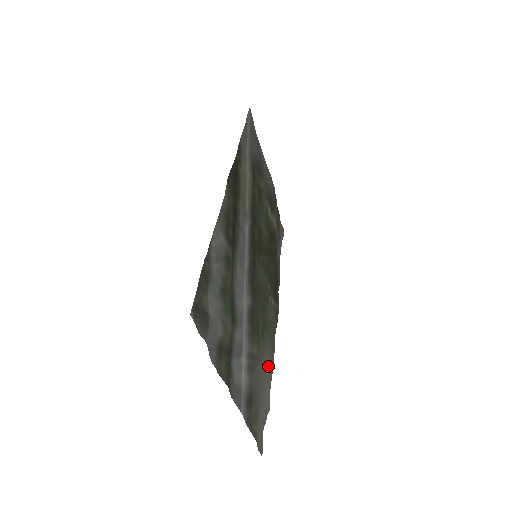
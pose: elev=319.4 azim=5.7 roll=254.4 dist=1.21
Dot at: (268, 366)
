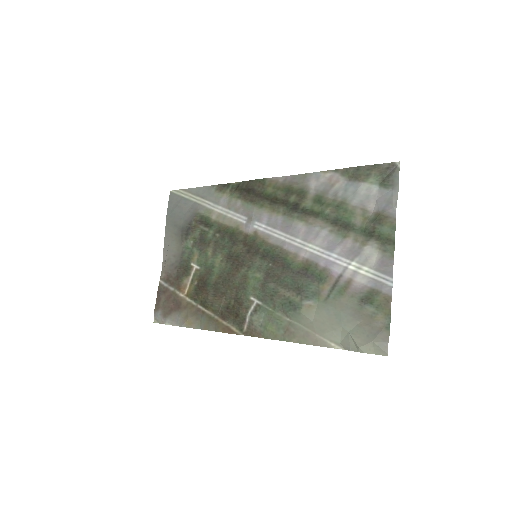
Dot at: (312, 329)
